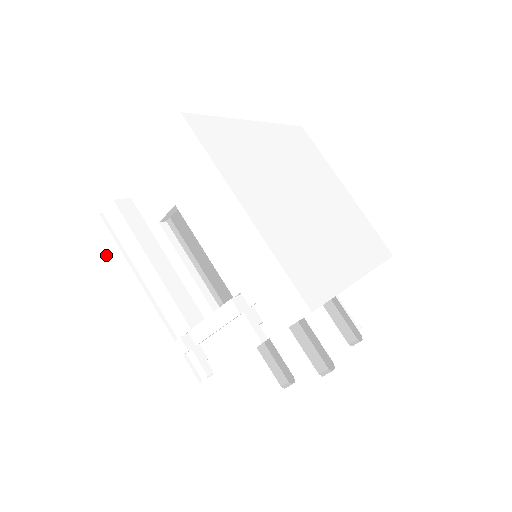
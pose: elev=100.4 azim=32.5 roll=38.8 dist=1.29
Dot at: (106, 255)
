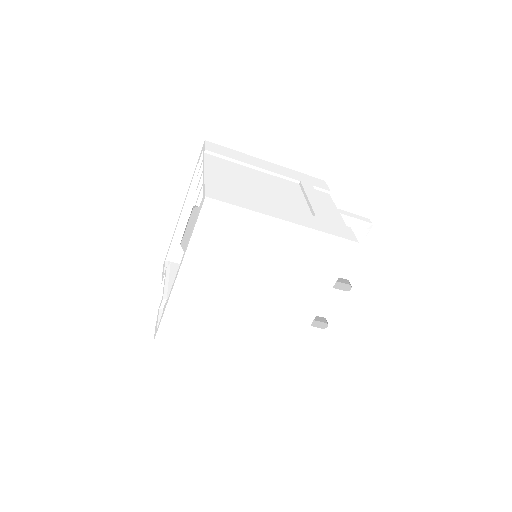
Dot at: occluded
